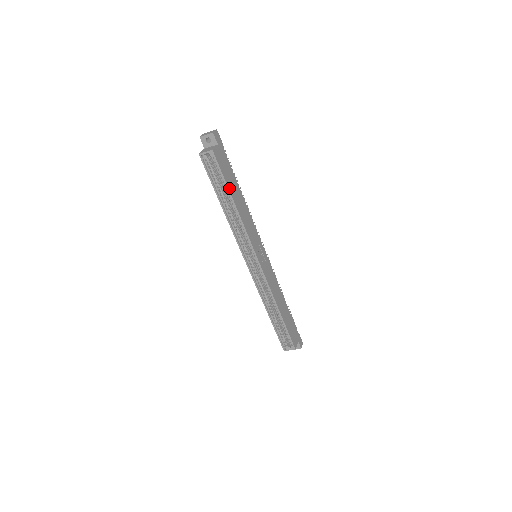
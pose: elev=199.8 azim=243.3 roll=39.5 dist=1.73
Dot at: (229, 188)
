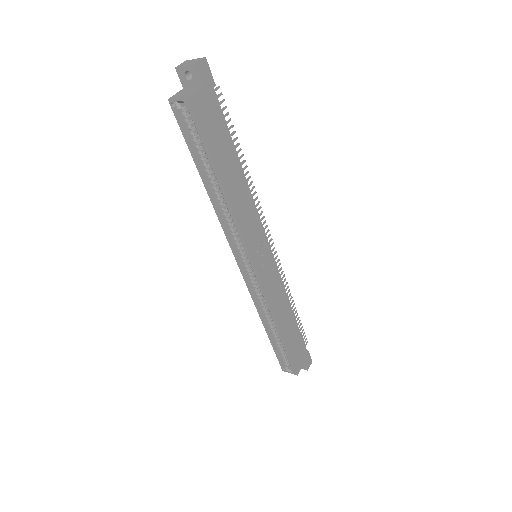
Dot at: (215, 161)
